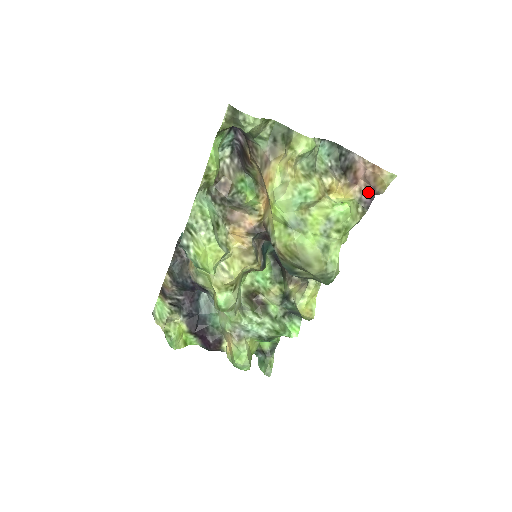
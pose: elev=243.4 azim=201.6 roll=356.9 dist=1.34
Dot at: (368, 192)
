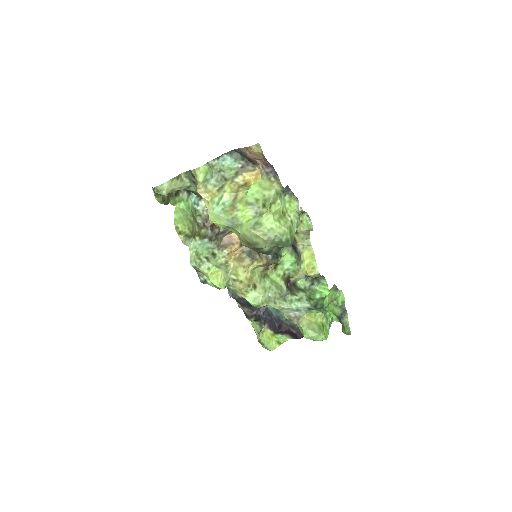
Dot at: (265, 164)
